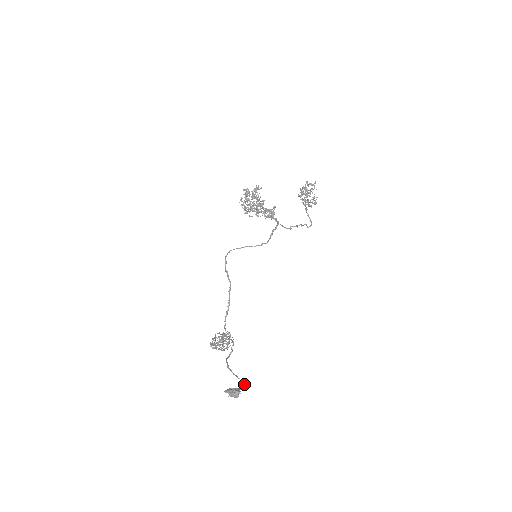
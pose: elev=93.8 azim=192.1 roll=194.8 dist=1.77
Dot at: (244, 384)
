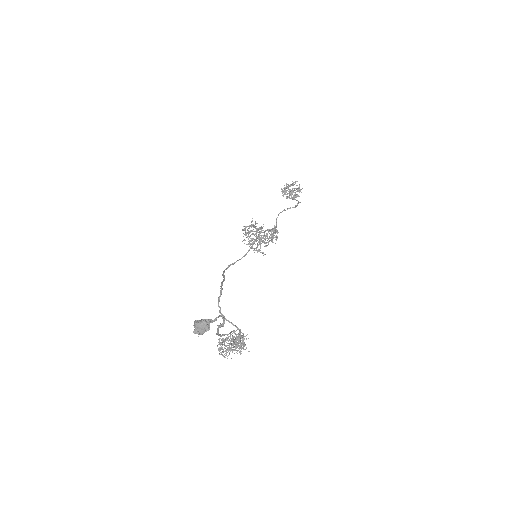
Dot at: (218, 316)
